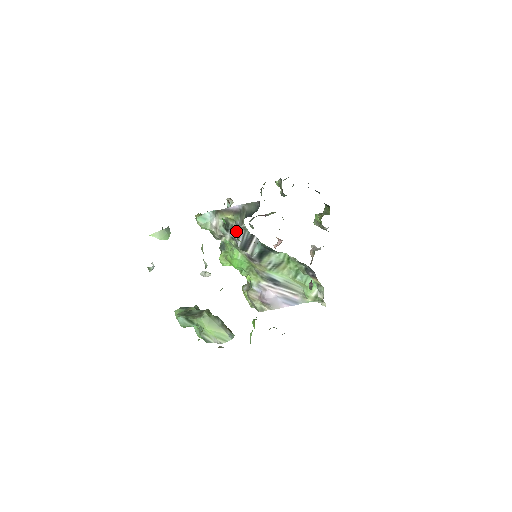
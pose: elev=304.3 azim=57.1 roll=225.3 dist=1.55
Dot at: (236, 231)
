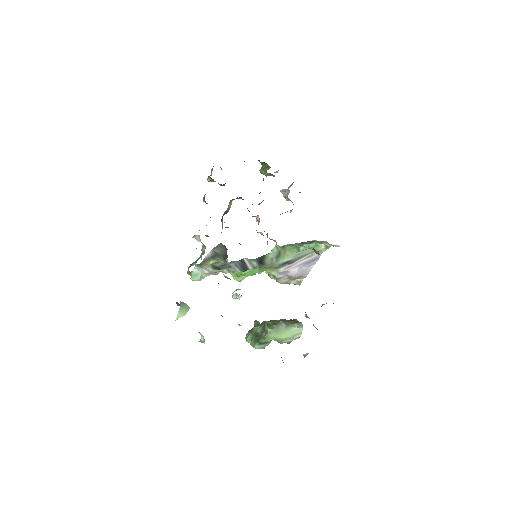
Dot at: occluded
